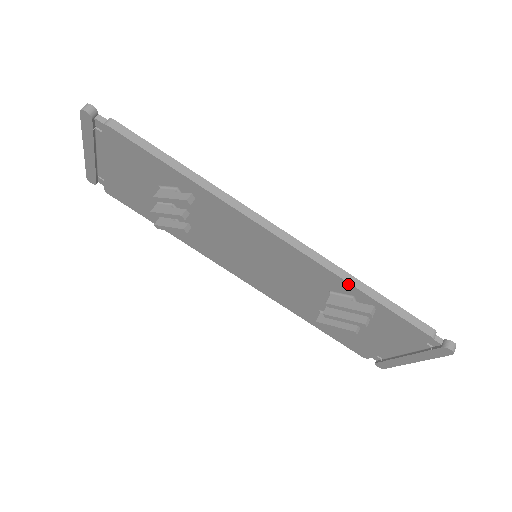
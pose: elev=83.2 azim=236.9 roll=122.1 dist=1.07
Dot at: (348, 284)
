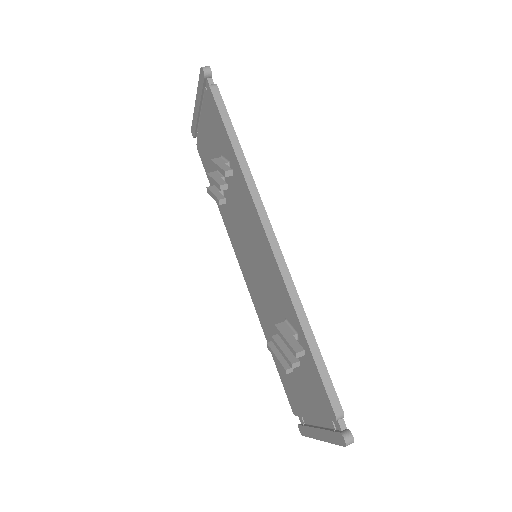
Dot at: (297, 317)
